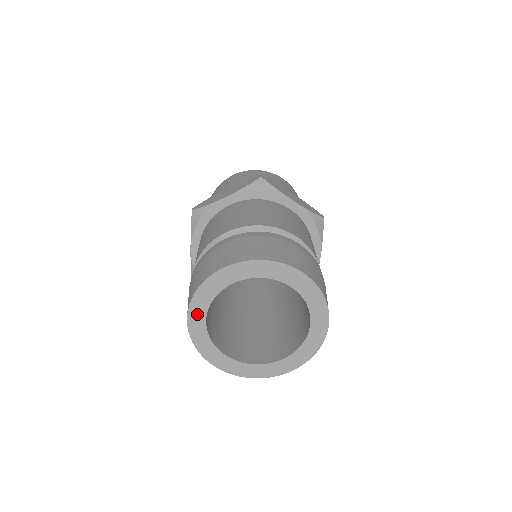
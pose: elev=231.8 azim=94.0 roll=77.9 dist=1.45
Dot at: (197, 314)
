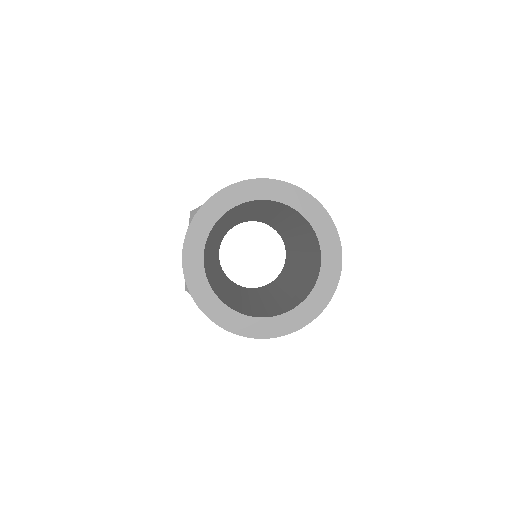
Dot at: (194, 245)
